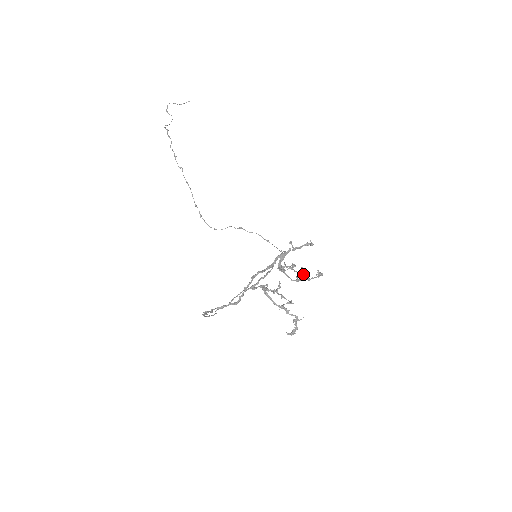
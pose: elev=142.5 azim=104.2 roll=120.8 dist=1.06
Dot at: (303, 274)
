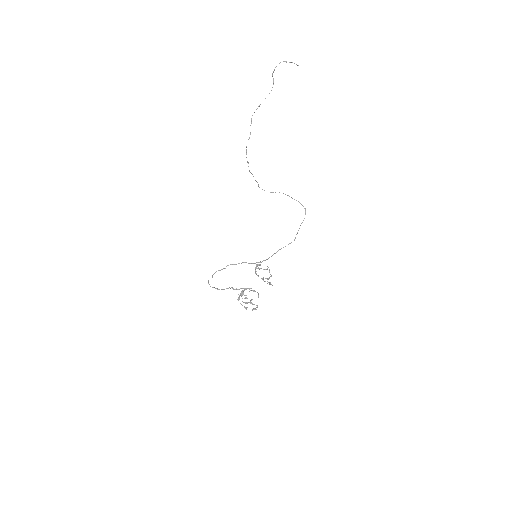
Dot at: (245, 307)
